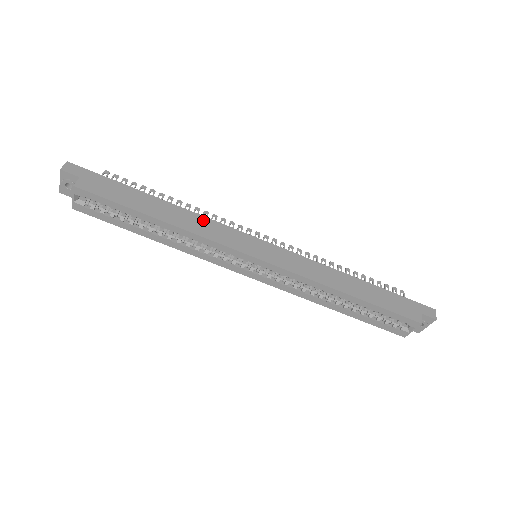
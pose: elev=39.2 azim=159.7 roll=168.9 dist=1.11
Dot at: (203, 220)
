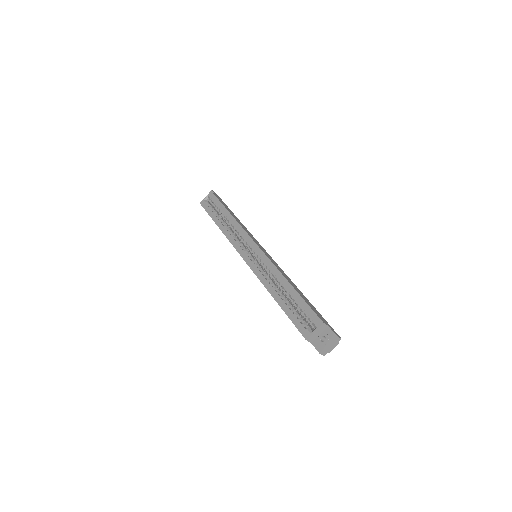
Dot at: occluded
